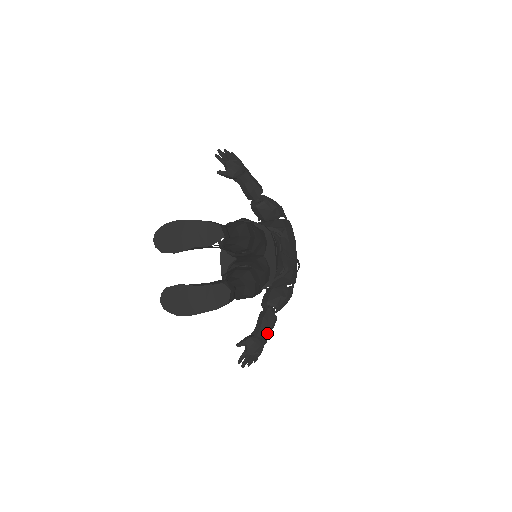
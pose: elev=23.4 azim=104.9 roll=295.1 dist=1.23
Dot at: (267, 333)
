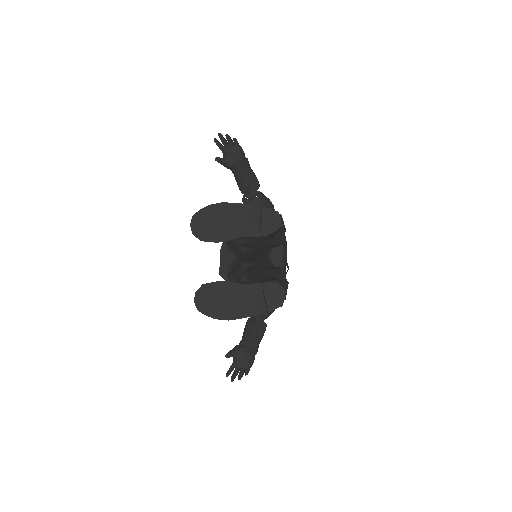
Dot at: (258, 343)
